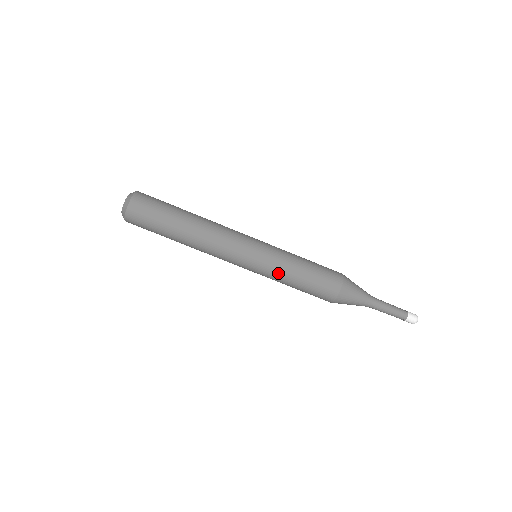
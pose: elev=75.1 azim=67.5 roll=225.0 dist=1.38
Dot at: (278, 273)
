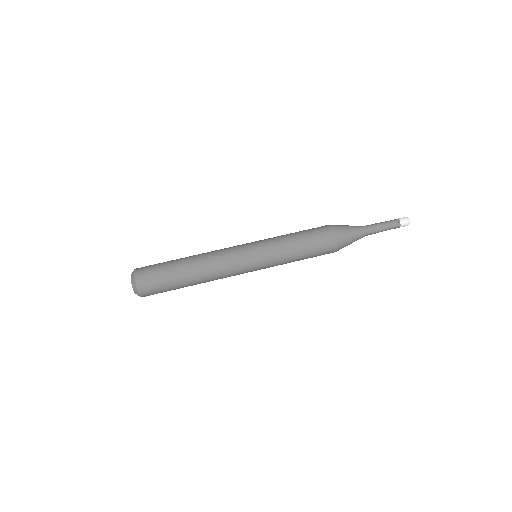
Dot at: (276, 239)
